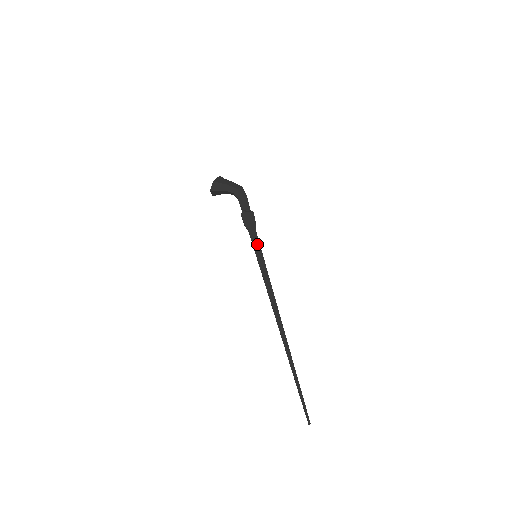
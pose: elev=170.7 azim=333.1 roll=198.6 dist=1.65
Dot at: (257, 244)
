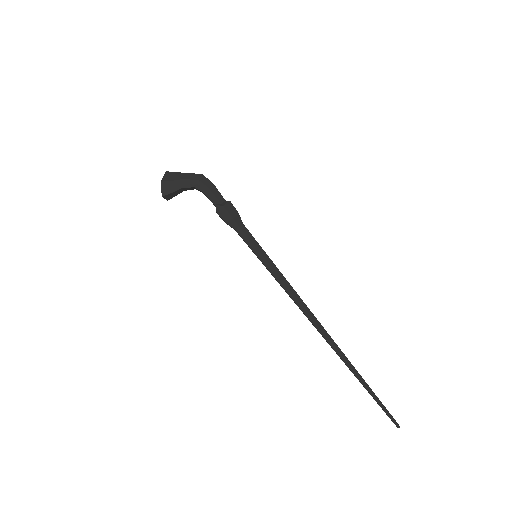
Dot at: (252, 241)
